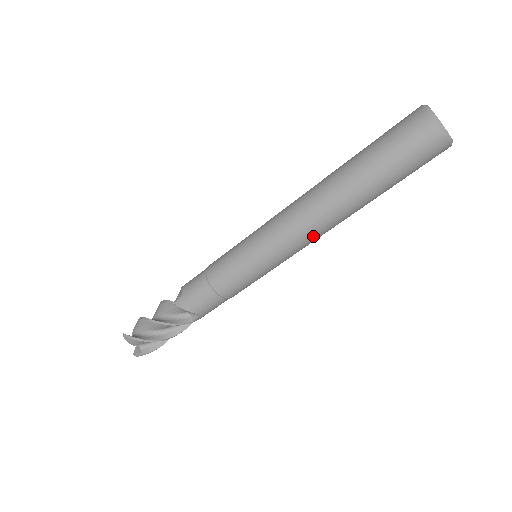
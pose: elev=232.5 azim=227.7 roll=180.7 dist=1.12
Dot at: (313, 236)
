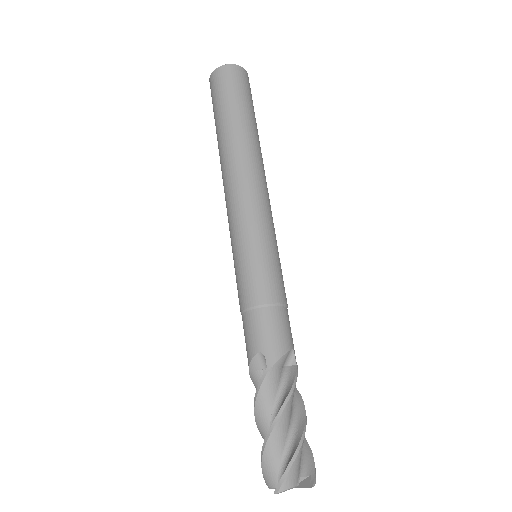
Dot at: (266, 187)
